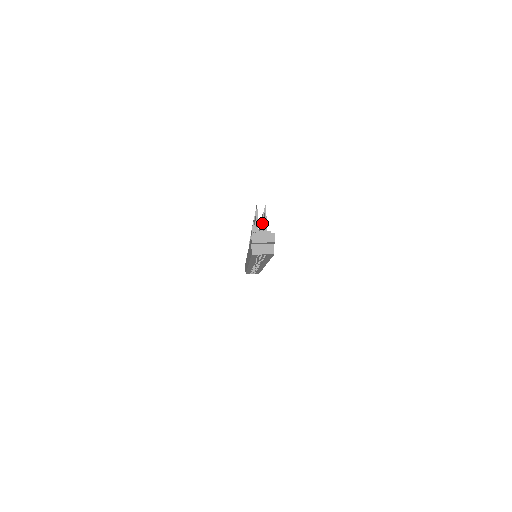
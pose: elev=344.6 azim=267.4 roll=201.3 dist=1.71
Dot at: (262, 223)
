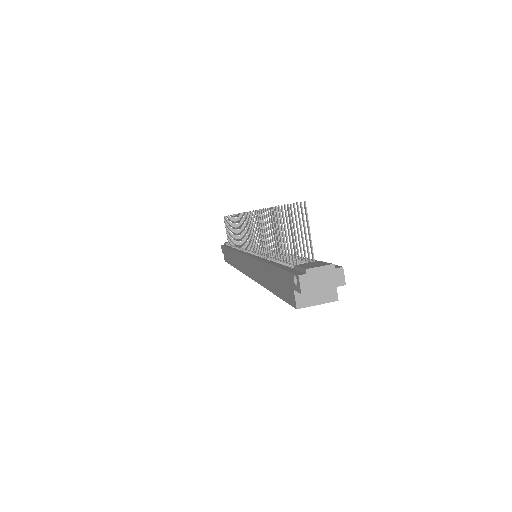
Dot at: occluded
